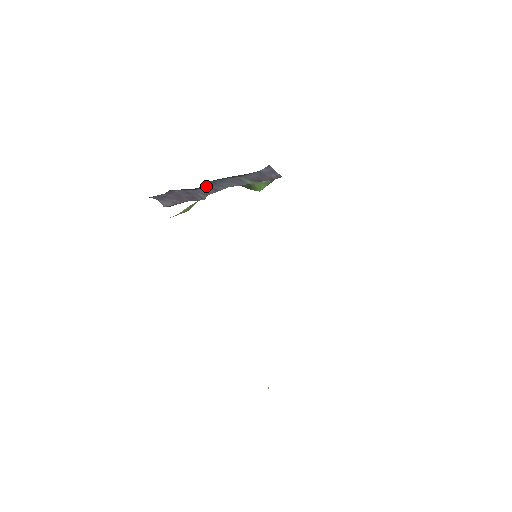
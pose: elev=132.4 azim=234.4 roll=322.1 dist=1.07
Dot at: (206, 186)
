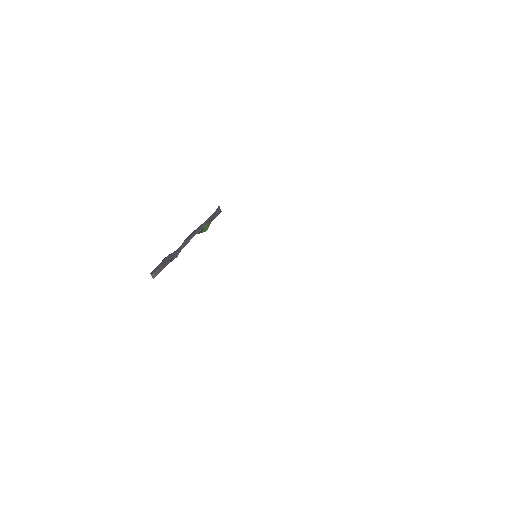
Dot at: (182, 243)
